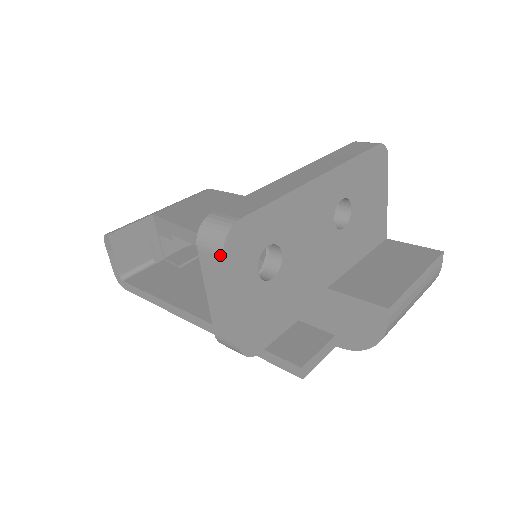
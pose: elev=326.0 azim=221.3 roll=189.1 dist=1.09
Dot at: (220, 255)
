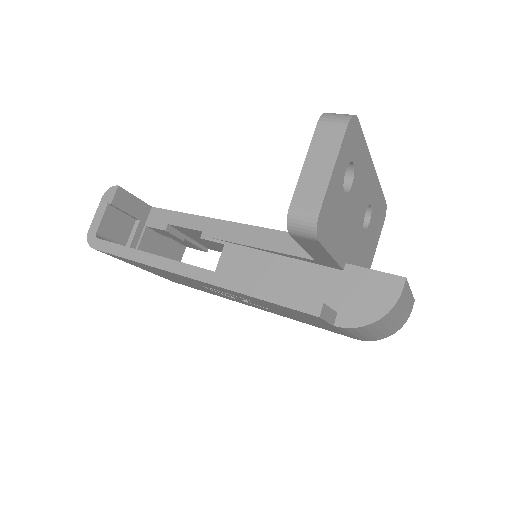
Dot at: (344, 125)
